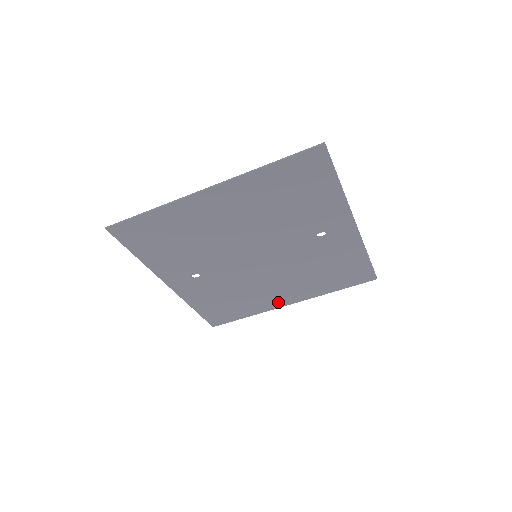
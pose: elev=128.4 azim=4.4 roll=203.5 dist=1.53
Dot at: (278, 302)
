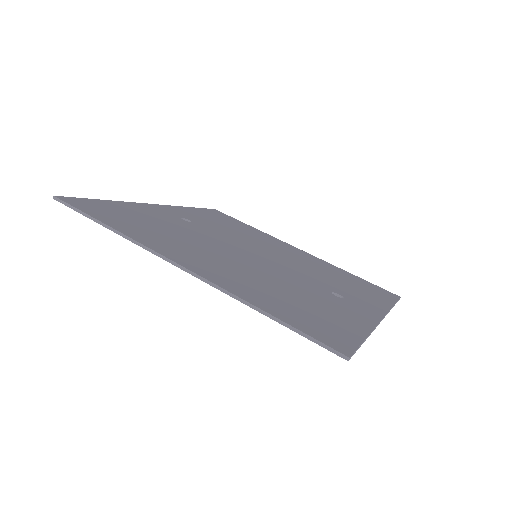
Dot at: occluded
